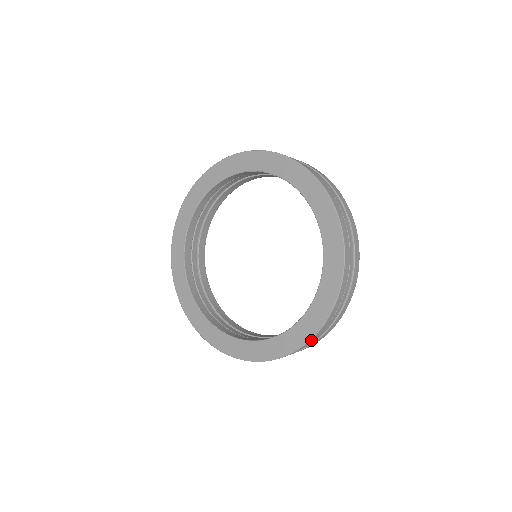
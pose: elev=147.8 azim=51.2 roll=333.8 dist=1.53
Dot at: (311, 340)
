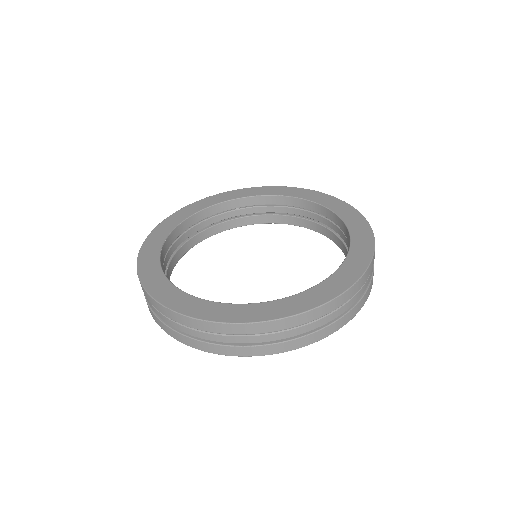
Dot at: (216, 325)
